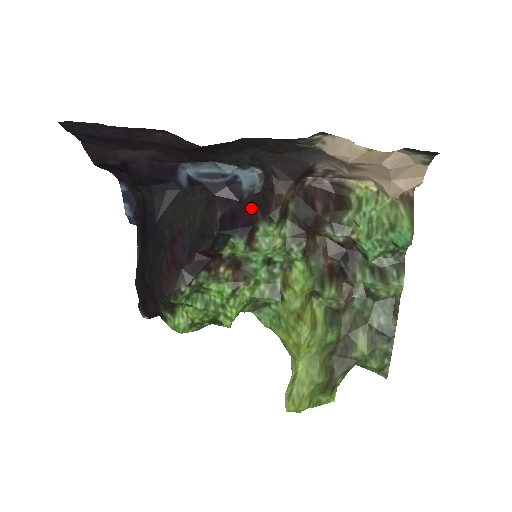
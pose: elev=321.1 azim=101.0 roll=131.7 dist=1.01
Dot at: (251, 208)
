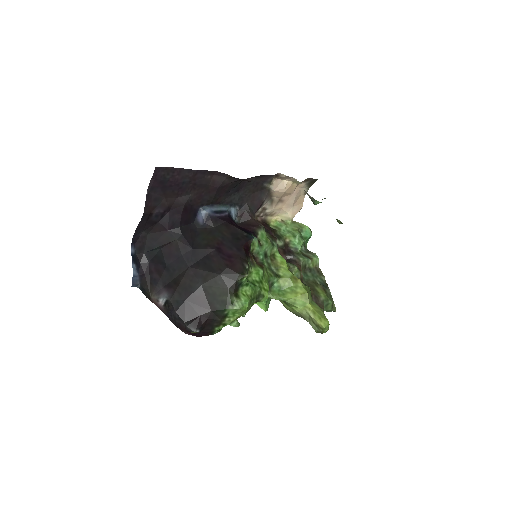
Dot at: (244, 228)
